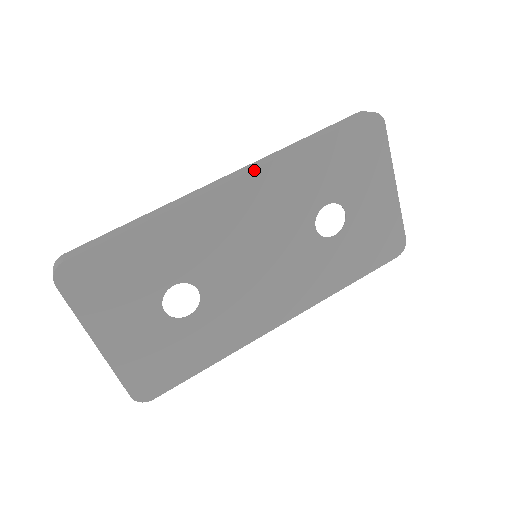
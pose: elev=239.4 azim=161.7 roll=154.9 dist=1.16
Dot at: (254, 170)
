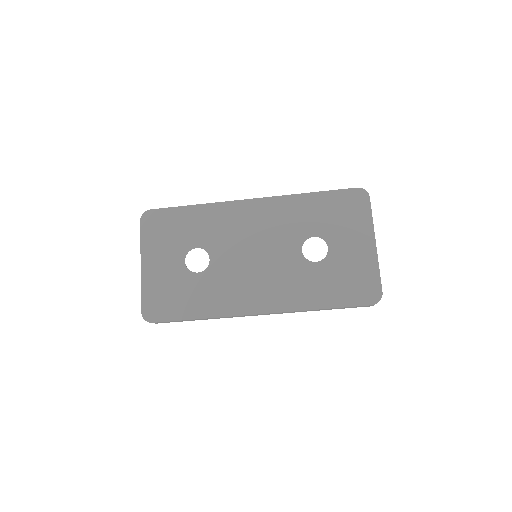
Dot at: (268, 198)
